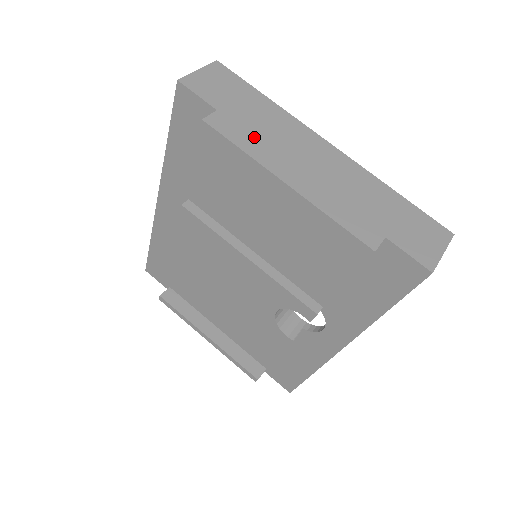
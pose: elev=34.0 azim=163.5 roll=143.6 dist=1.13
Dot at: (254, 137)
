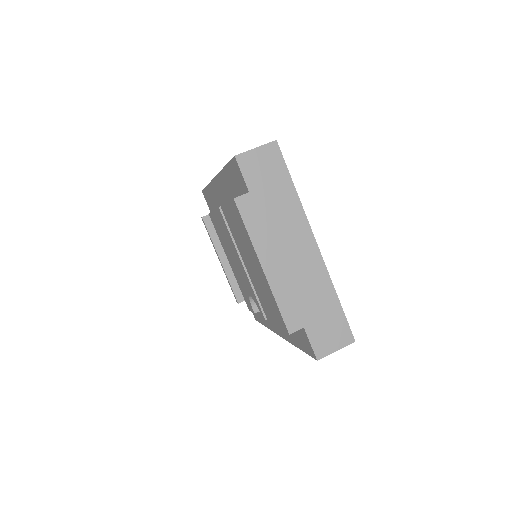
Dot at: (263, 224)
